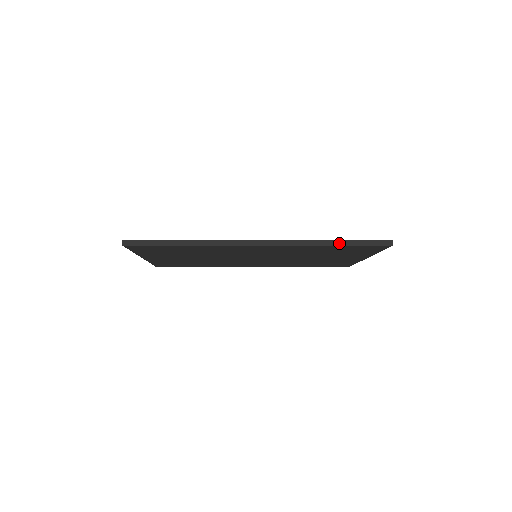
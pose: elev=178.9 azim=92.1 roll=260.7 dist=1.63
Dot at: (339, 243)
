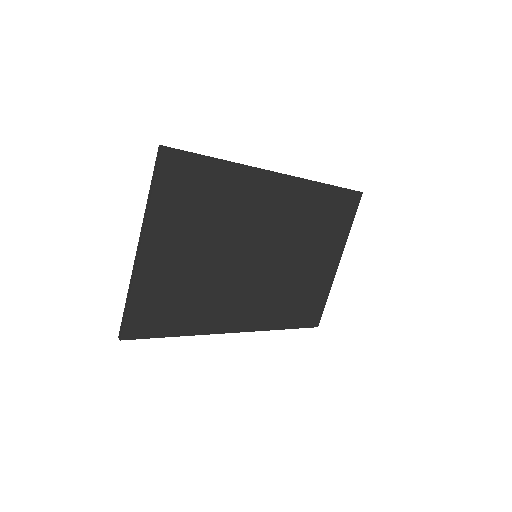
Dot at: (331, 185)
